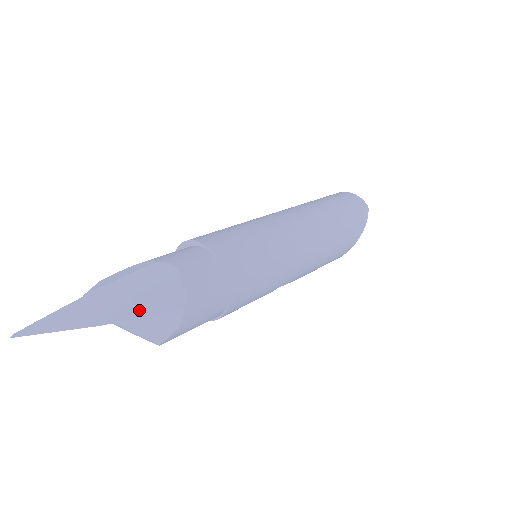
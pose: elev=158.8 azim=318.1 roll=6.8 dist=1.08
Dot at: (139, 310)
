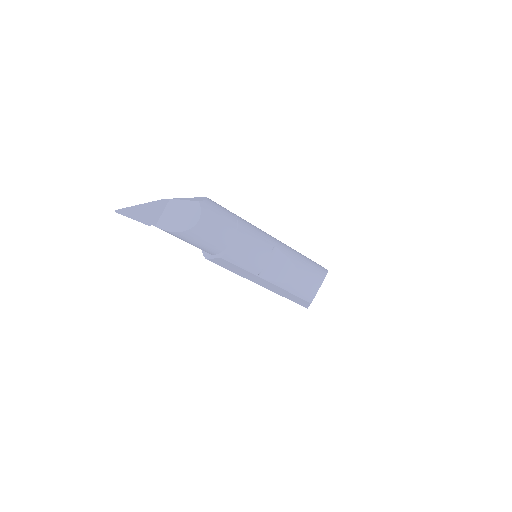
Dot at: occluded
